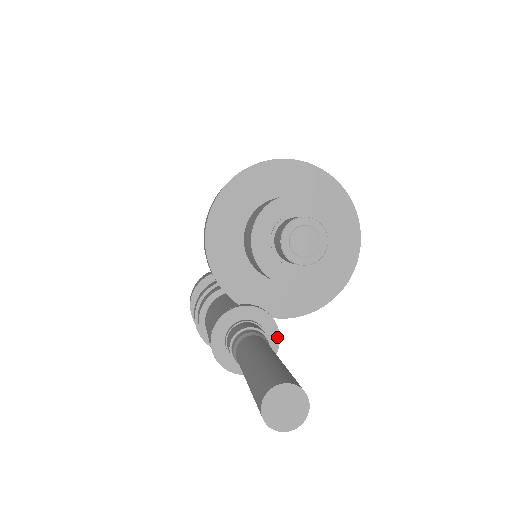
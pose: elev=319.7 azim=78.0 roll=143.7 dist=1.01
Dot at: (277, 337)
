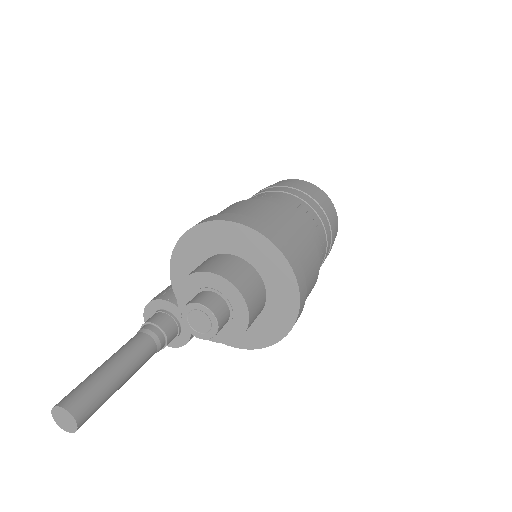
Dot at: (187, 339)
